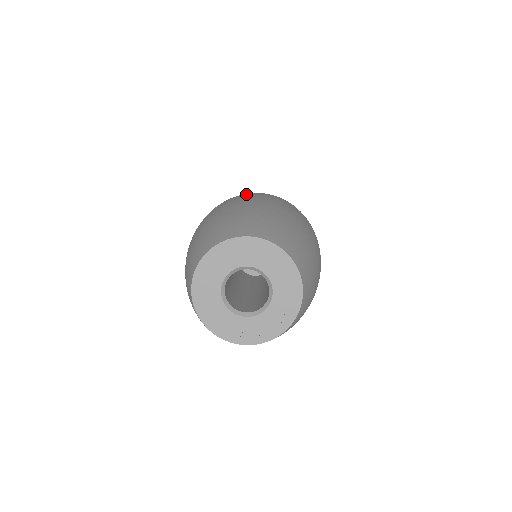
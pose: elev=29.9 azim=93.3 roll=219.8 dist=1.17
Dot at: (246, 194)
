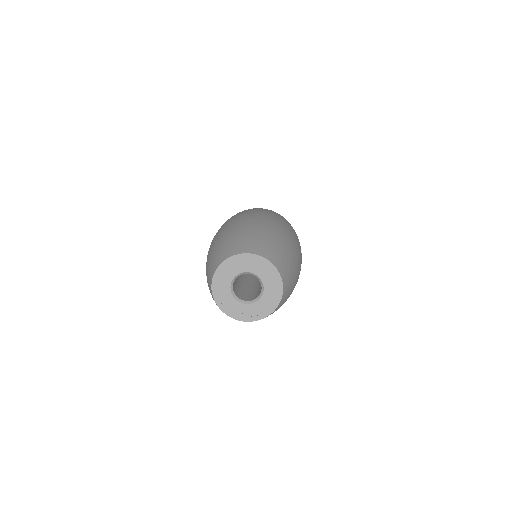
Dot at: (289, 227)
